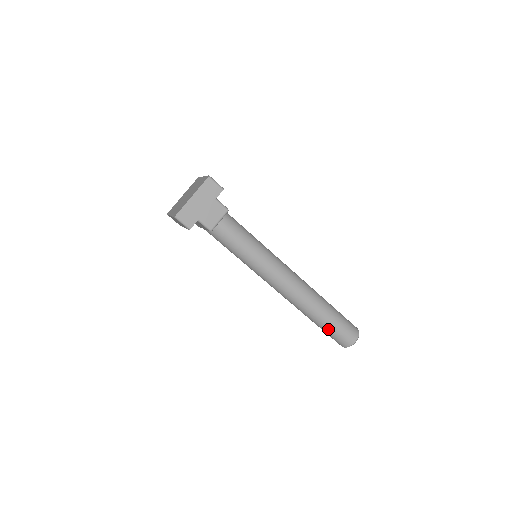
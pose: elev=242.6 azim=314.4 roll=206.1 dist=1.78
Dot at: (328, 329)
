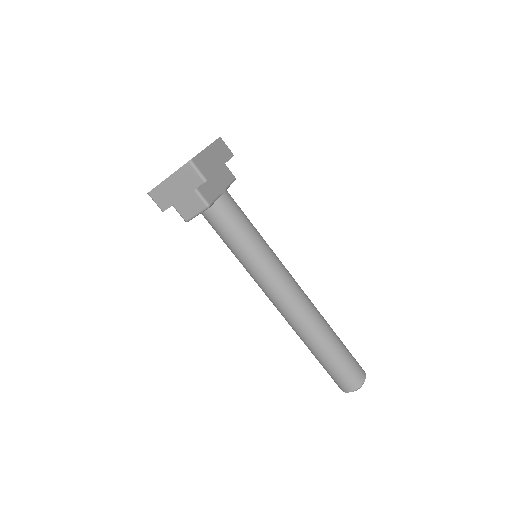
Dot at: (321, 364)
